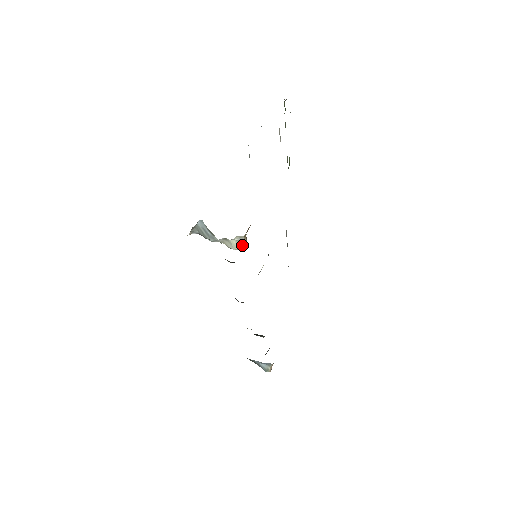
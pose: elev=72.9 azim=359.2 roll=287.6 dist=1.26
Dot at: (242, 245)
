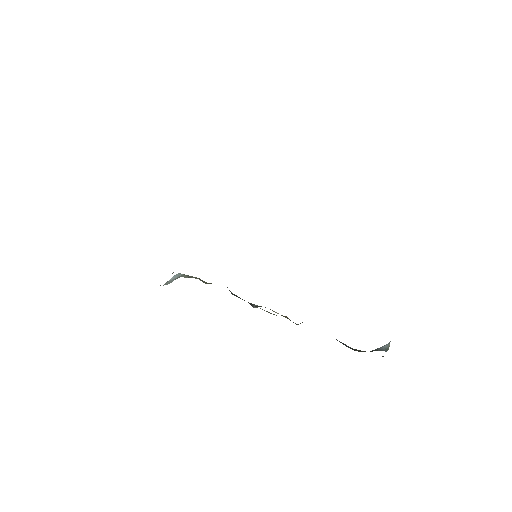
Dot at: occluded
